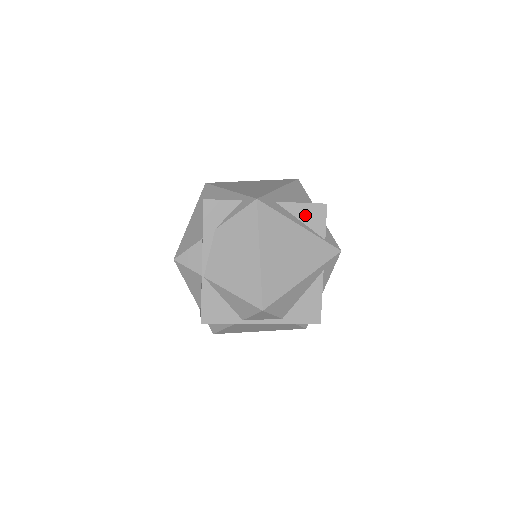
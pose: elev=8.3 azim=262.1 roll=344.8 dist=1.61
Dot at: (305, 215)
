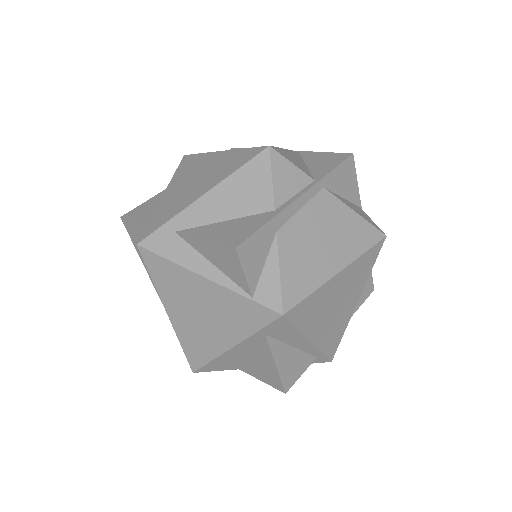
Dot at: occluded
